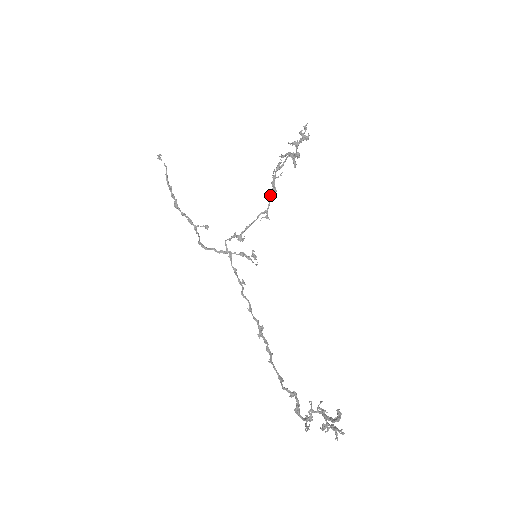
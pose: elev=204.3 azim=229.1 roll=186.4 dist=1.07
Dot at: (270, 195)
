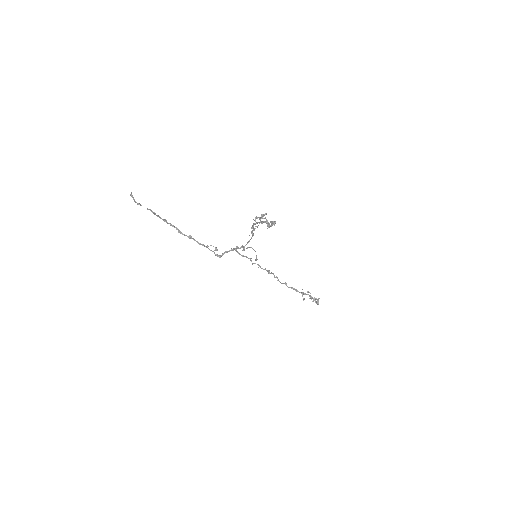
Dot at: occluded
